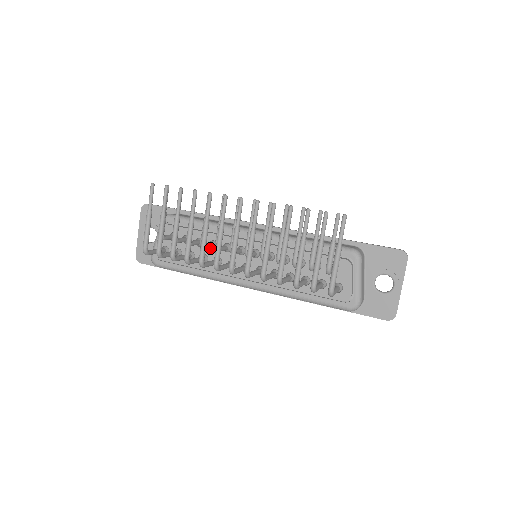
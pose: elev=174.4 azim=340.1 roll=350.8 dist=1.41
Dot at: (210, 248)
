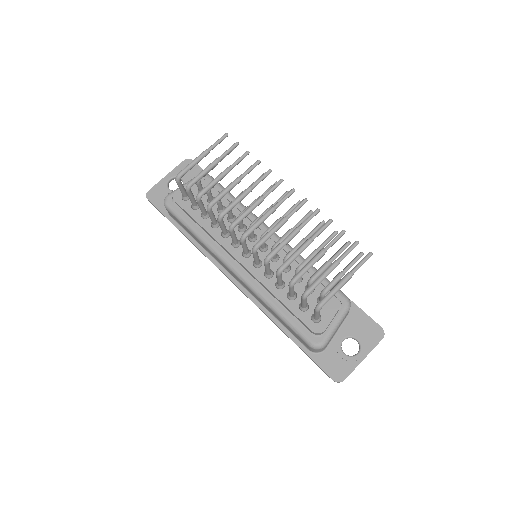
Dot at: (227, 219)
